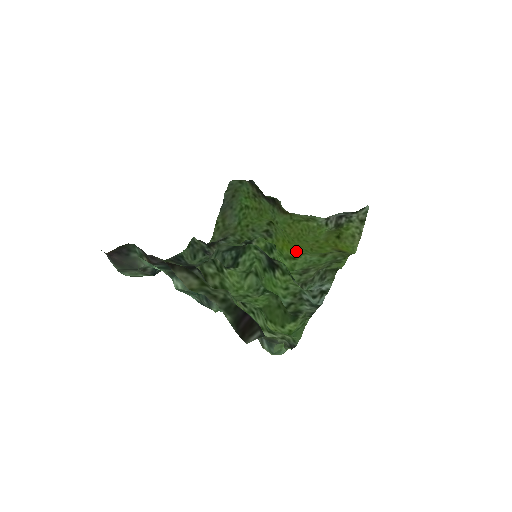
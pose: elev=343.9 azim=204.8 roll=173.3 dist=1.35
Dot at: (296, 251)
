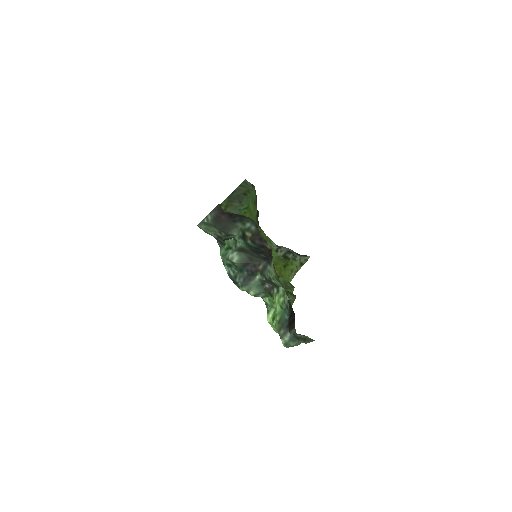
Dot at: occluded
